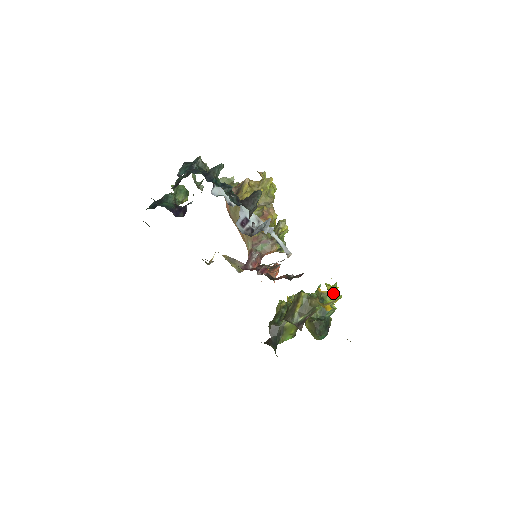
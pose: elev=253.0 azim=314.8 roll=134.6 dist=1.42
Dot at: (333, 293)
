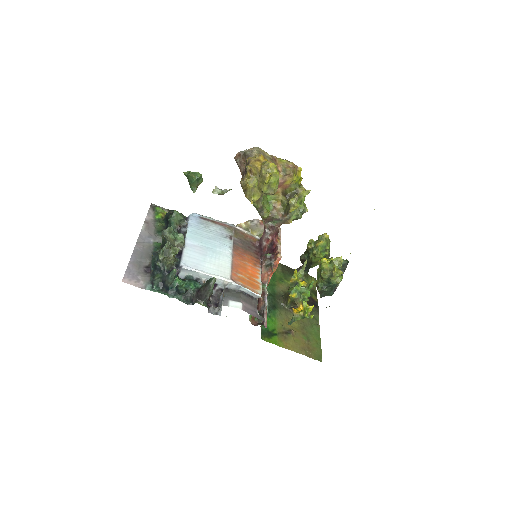
Dot at: (304, 316)
